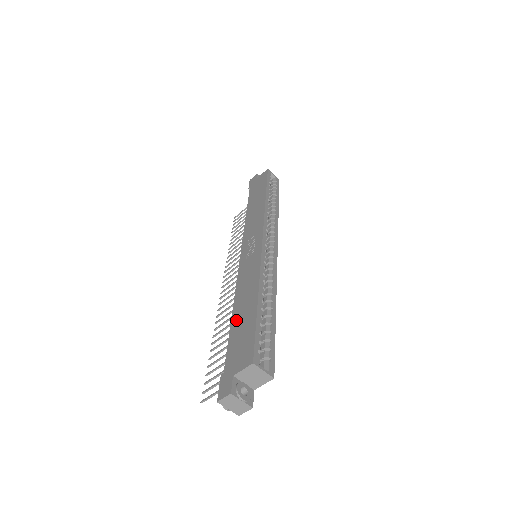
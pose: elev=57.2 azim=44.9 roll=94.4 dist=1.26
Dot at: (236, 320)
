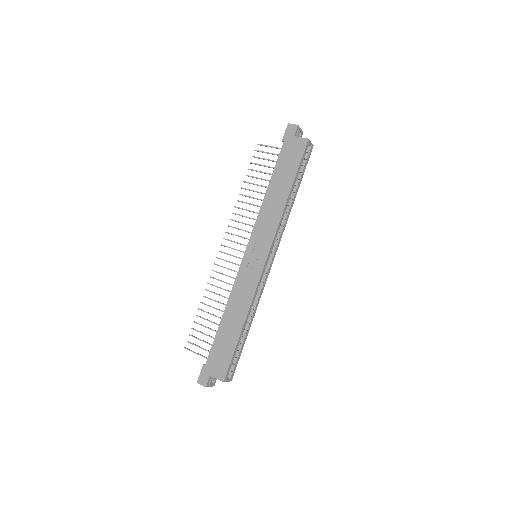
Dot at: (223, 329)
